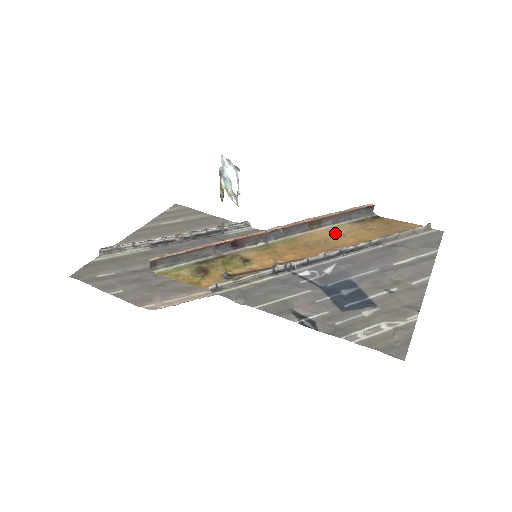
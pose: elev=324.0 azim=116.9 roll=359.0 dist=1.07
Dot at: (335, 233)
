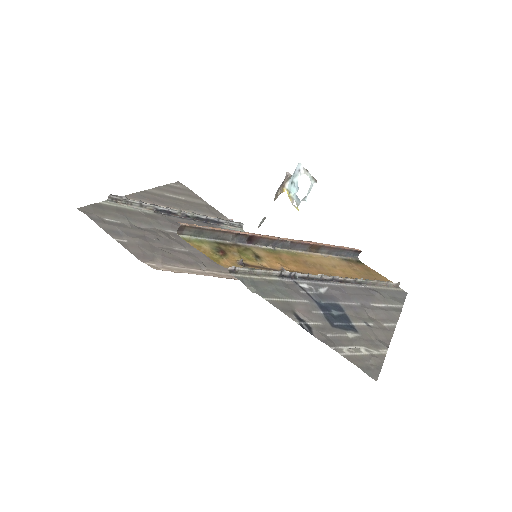
Dot at: (328, 262)
